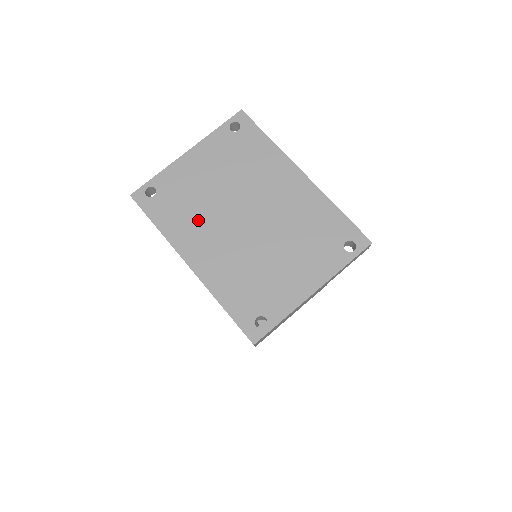
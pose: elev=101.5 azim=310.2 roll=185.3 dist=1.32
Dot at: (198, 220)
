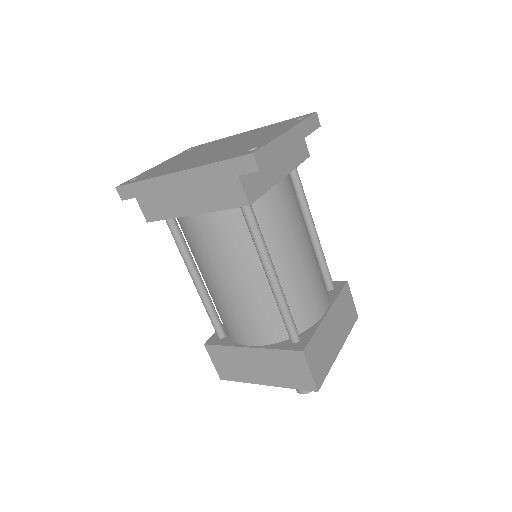
Dot at: (176, 166)
